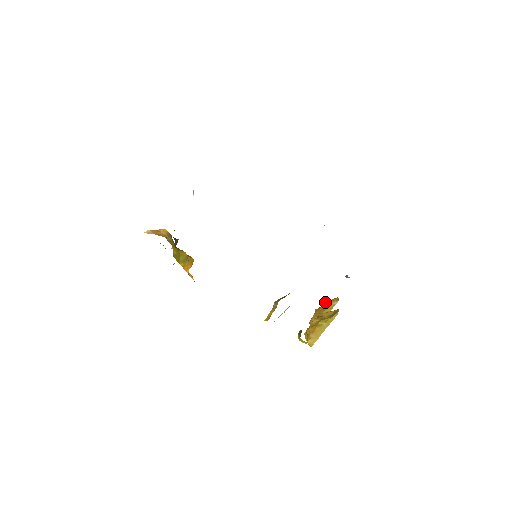
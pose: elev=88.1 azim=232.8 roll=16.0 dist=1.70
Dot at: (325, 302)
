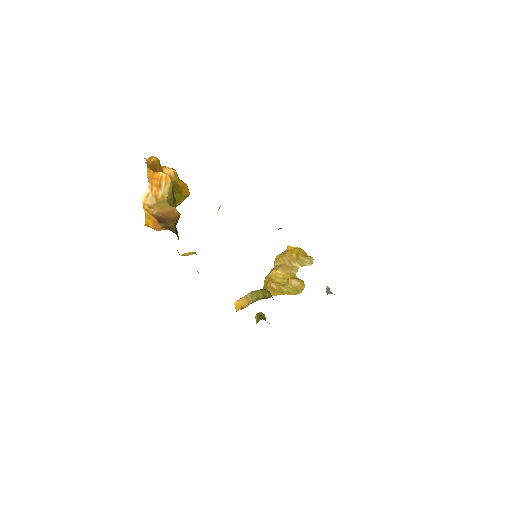
Dot at: (300, 255)
